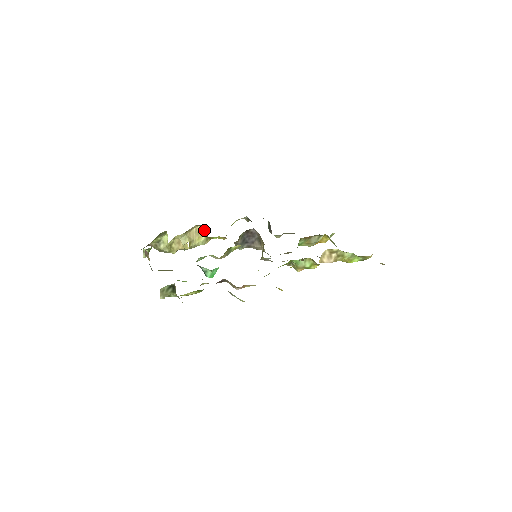
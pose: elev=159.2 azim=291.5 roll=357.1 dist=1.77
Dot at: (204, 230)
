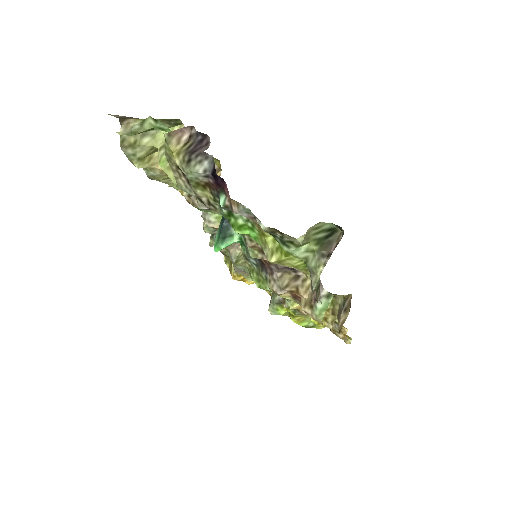
Dot at: occluded
